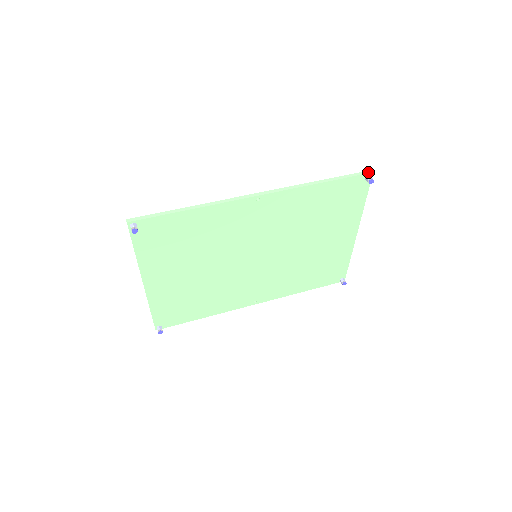
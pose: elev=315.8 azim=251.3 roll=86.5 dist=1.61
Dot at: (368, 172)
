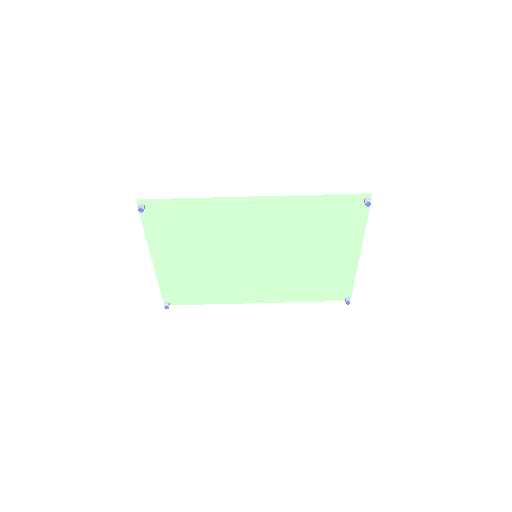
Dot at: (367, 195)
